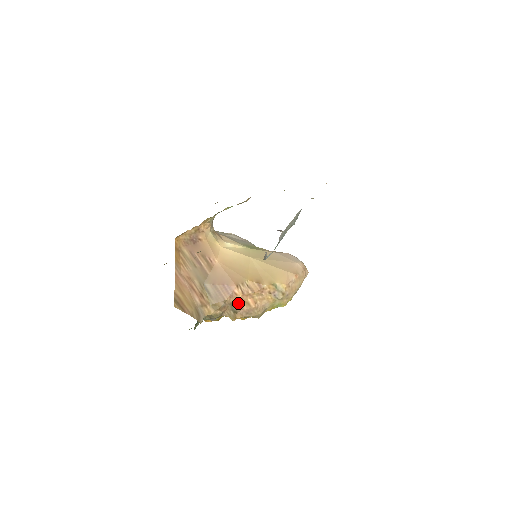
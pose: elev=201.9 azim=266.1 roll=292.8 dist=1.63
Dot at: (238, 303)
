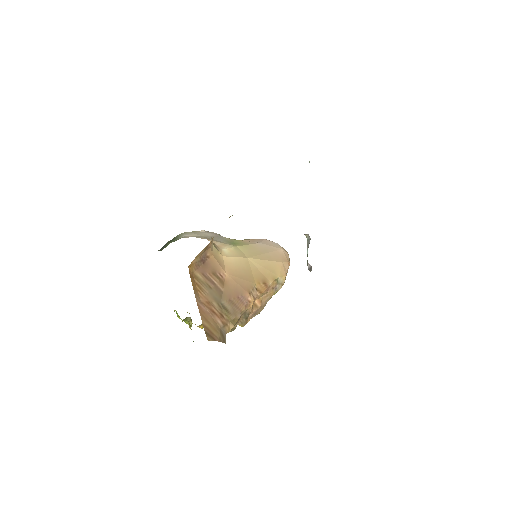
Dot at: (251, 309)
